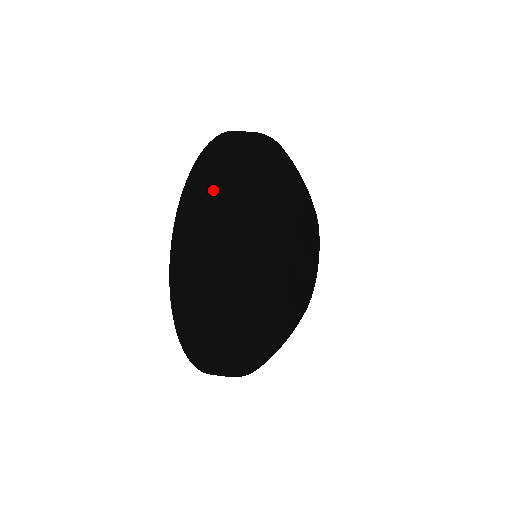
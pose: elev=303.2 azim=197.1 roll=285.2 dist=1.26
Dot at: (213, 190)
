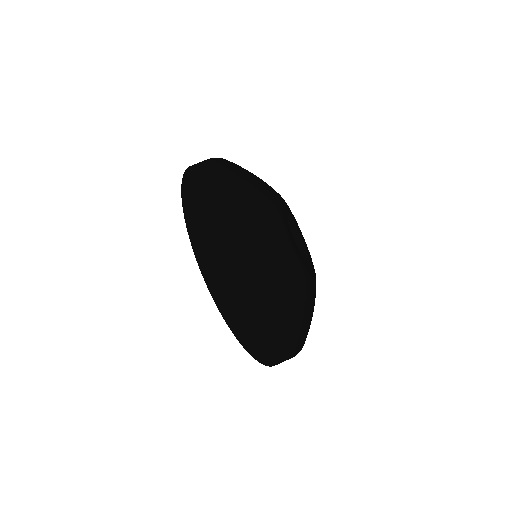
Dot at: (207, 200)
